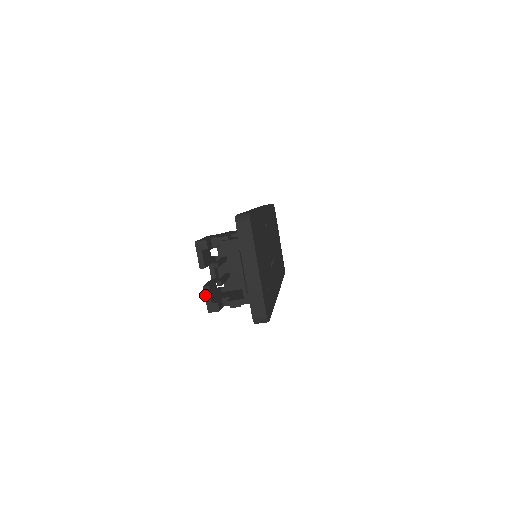
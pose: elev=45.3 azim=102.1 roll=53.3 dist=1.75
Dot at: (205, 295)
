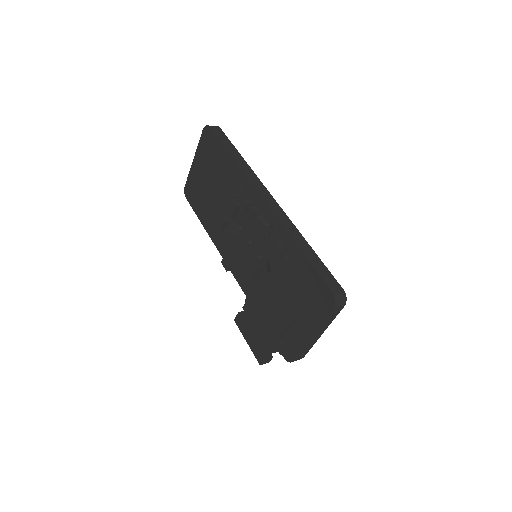
Dot at: (267, 355)
